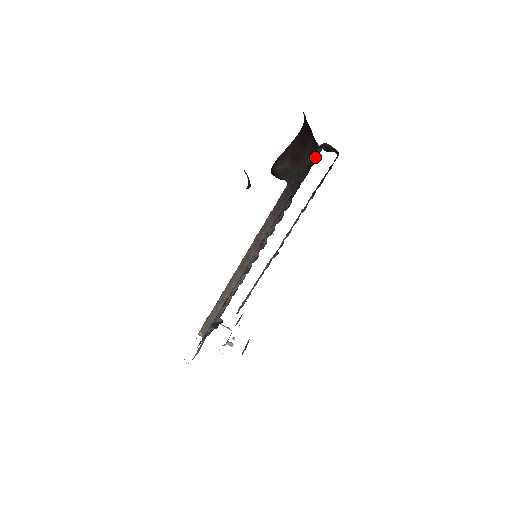
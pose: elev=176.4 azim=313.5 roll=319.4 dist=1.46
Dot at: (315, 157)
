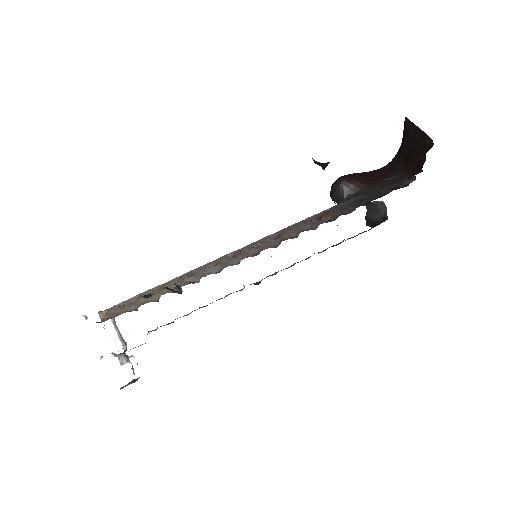
Dot at: (398, 187)
